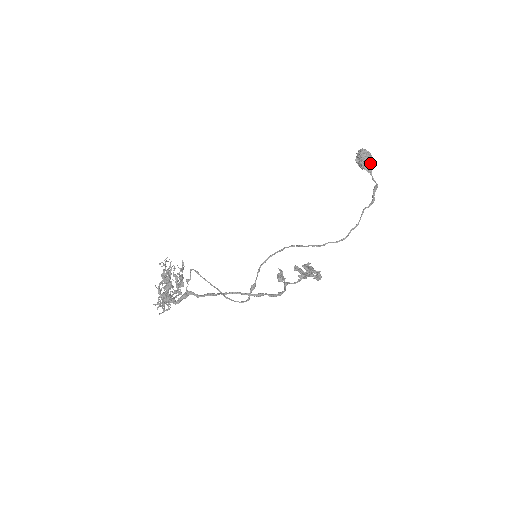
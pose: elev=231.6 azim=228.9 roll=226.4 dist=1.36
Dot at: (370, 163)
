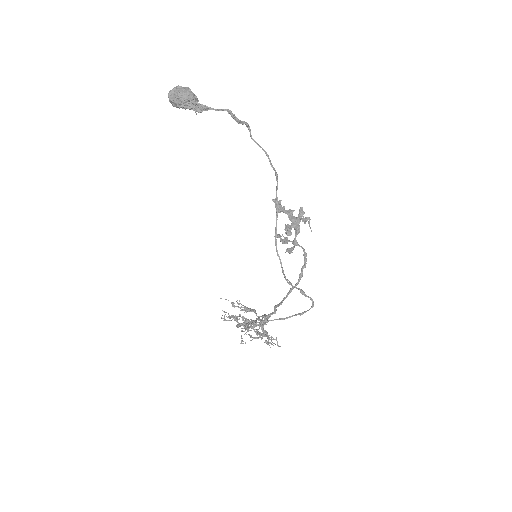
Dot at: (193, 99)
